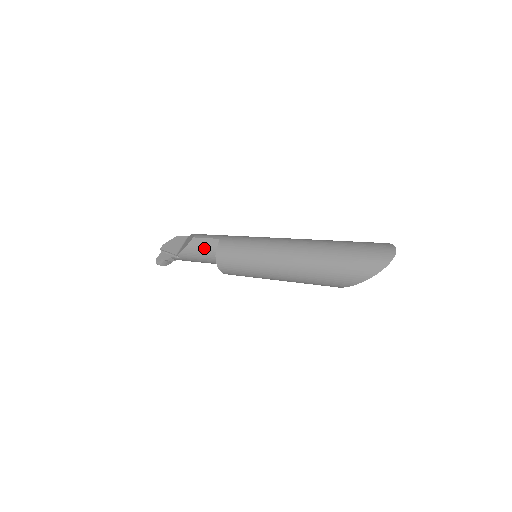
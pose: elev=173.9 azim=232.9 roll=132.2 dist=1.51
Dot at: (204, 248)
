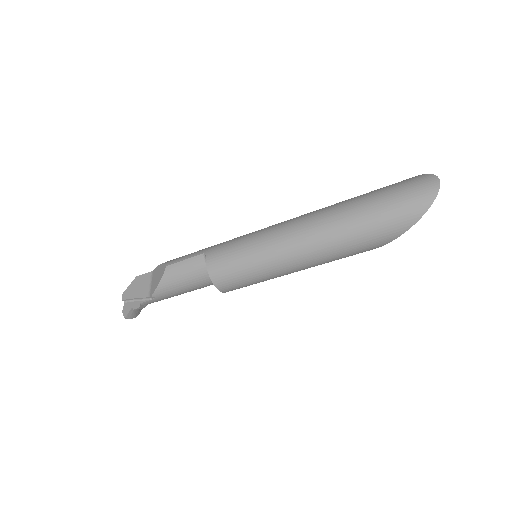
Dot at: (186, 272)
